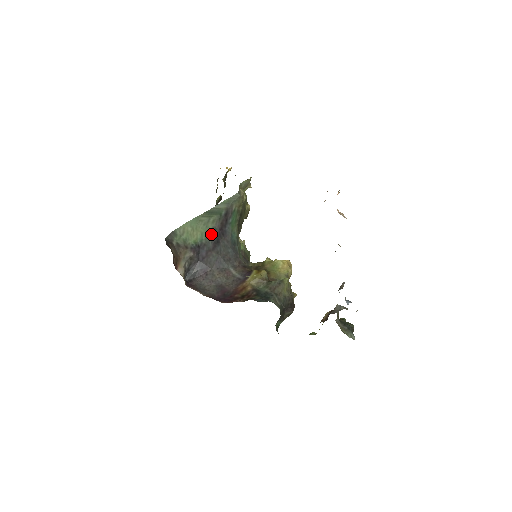
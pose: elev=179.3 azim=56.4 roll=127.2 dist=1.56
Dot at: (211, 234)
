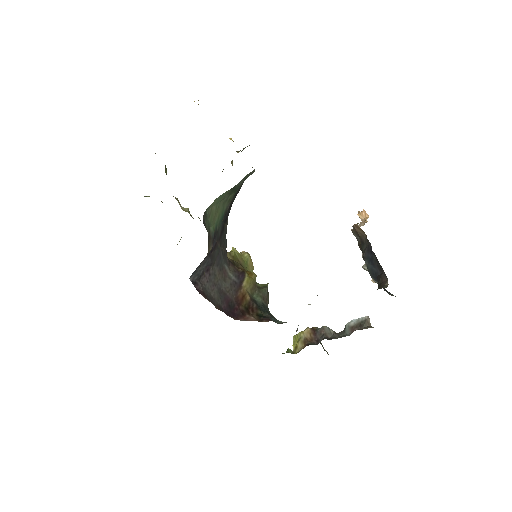
Dot at: (223, 218)
